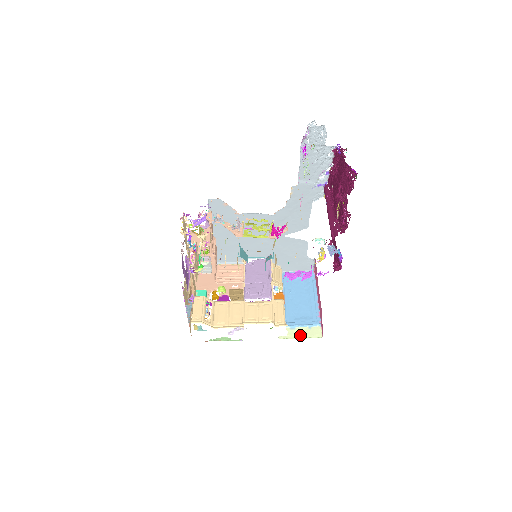
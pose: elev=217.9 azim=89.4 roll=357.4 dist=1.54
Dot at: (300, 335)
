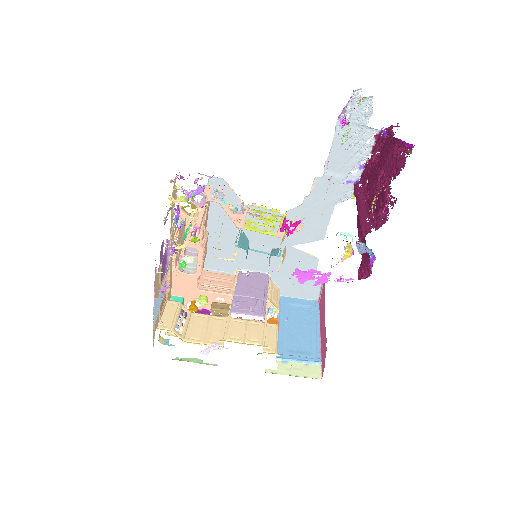
Dot at: (293, 372)
